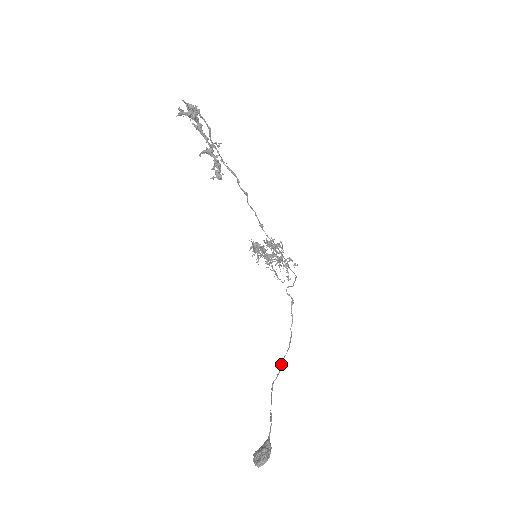
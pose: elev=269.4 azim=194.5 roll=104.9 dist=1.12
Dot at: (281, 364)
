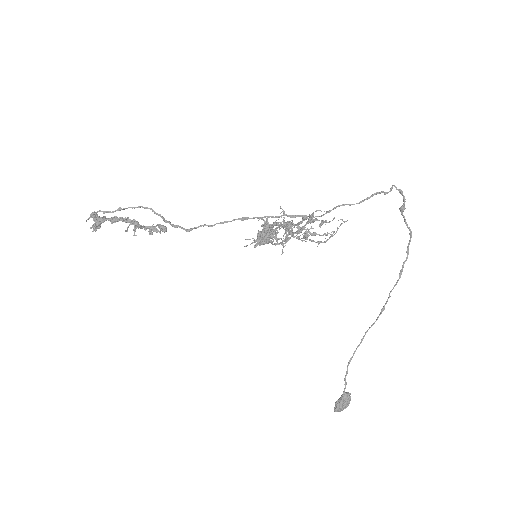
Dot at: (385, 303)
